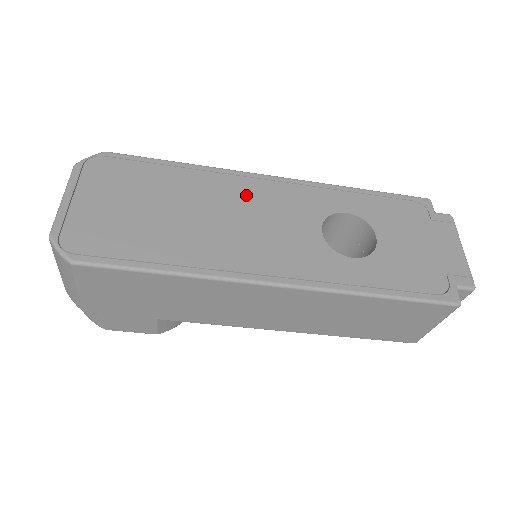
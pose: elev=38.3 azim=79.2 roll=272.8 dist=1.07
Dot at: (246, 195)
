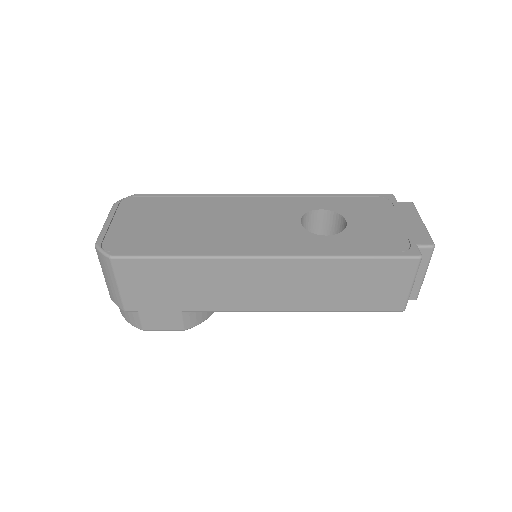
Dot at: (240, 207)
